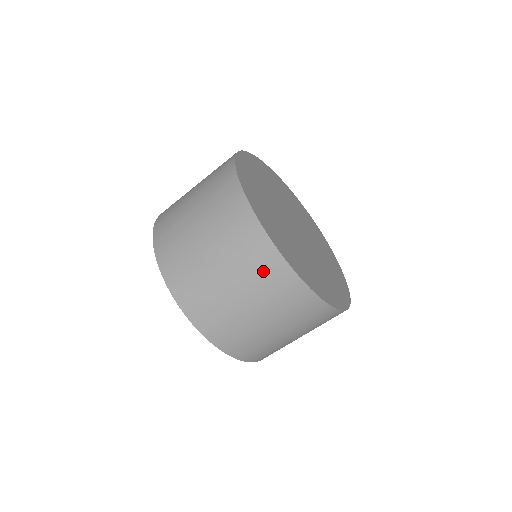
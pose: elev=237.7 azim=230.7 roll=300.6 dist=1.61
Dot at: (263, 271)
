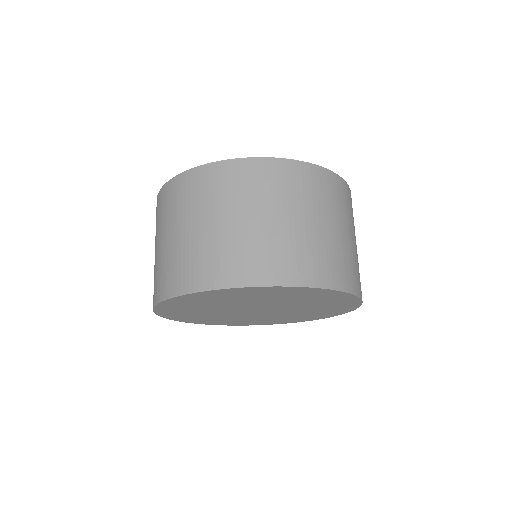
Dot at: (168, 203)
